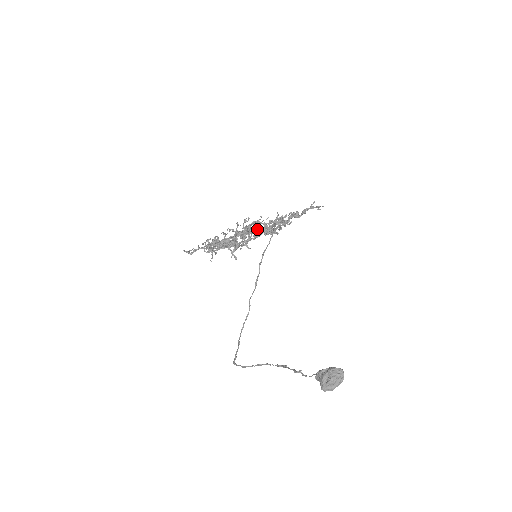
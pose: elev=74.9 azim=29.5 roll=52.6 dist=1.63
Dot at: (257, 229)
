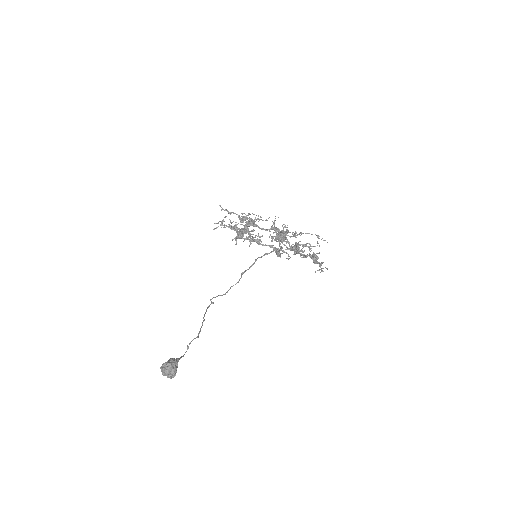
Dot at: occluded
